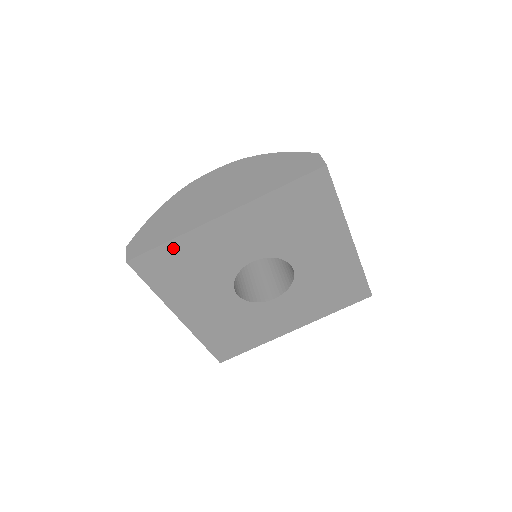
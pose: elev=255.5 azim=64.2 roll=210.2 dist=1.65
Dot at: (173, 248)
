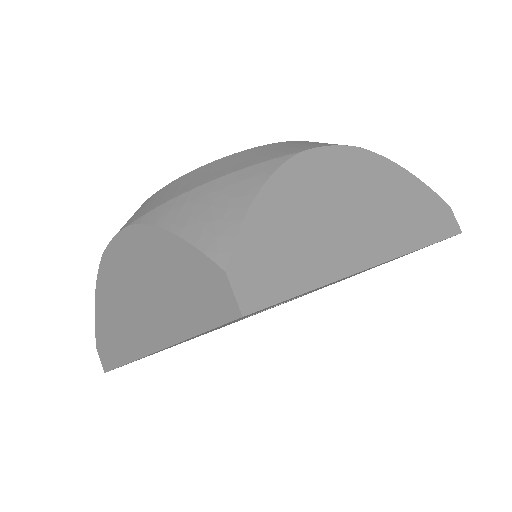
Dot at: occluded
